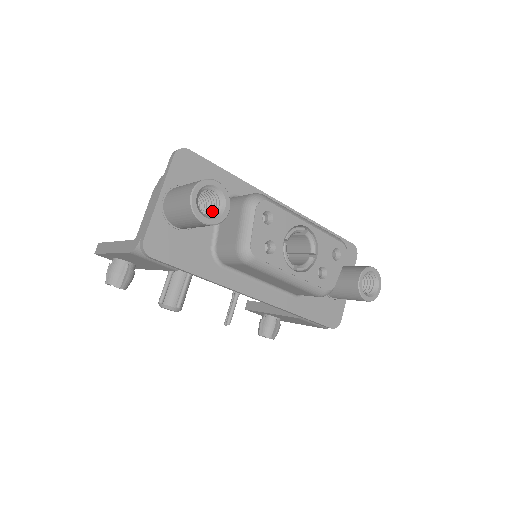
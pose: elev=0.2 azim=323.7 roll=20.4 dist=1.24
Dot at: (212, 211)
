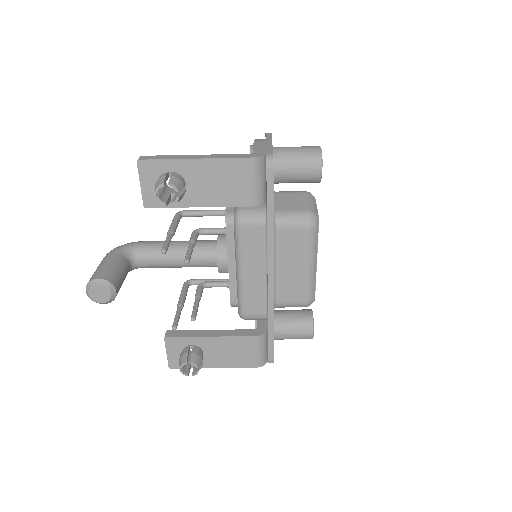
Dot at: occluded
